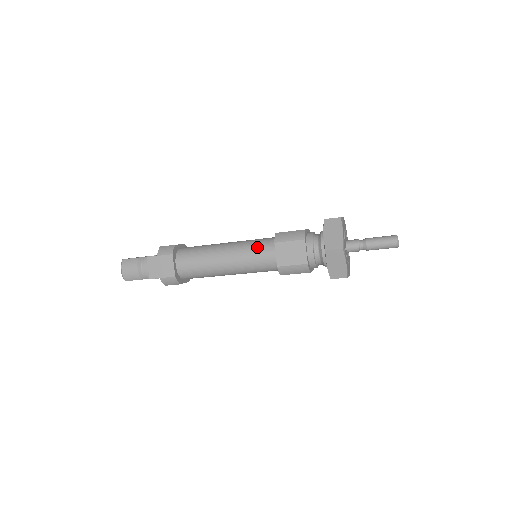
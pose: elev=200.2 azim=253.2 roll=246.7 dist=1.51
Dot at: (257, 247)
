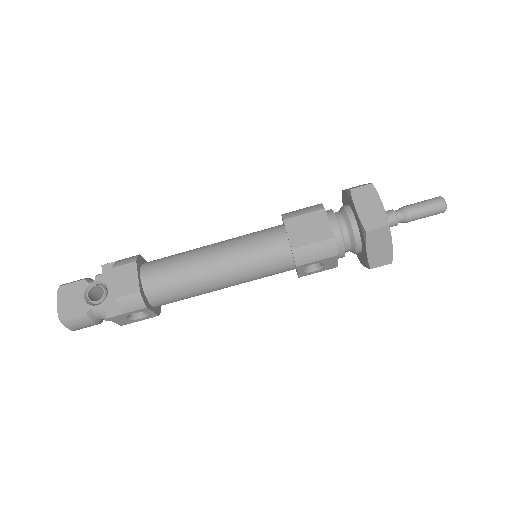
Dot at: occluded
